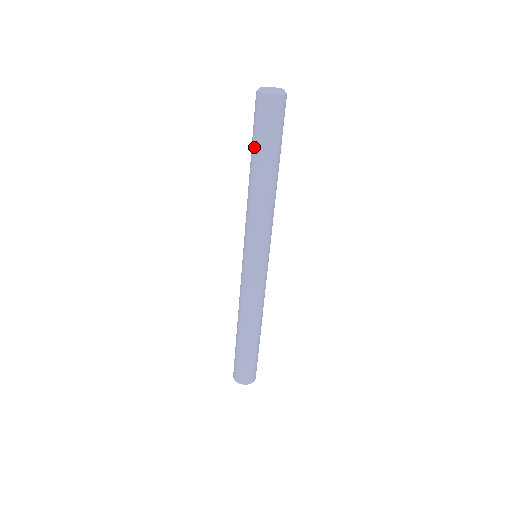
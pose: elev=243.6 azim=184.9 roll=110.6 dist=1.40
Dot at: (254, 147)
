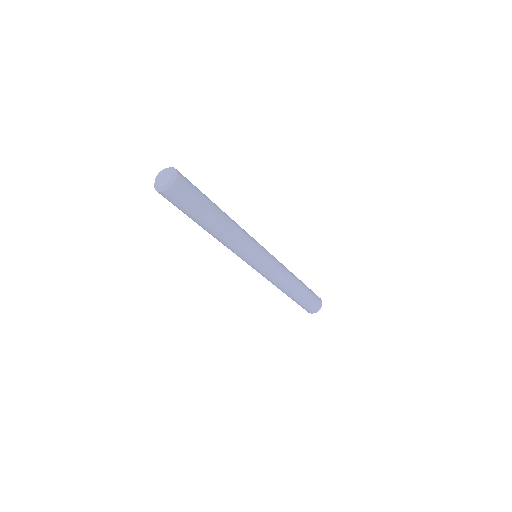
Dot at: occluded
